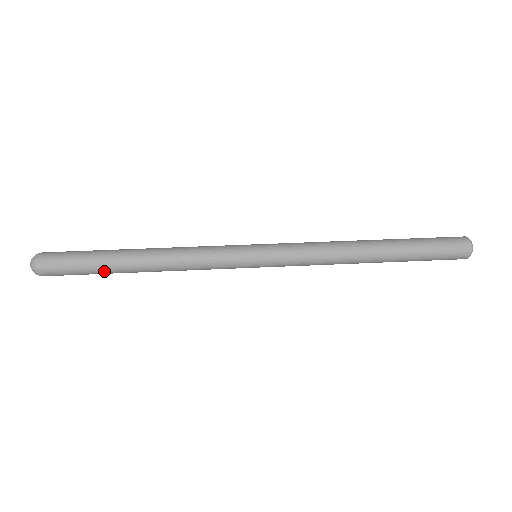
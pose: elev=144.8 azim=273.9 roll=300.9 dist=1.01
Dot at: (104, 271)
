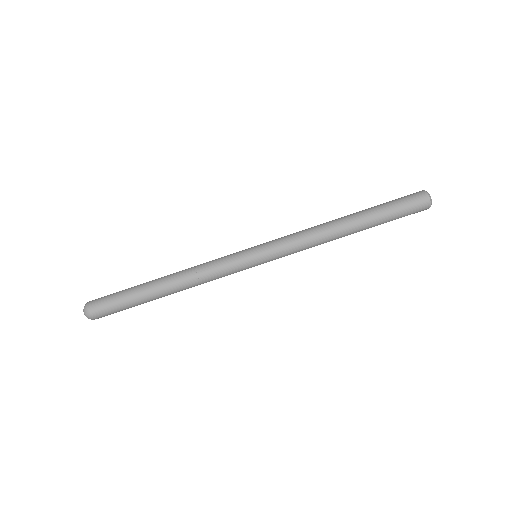
Dot at: (141, 302)
